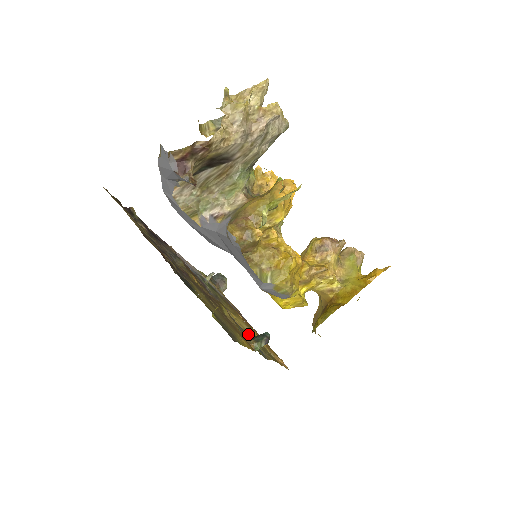
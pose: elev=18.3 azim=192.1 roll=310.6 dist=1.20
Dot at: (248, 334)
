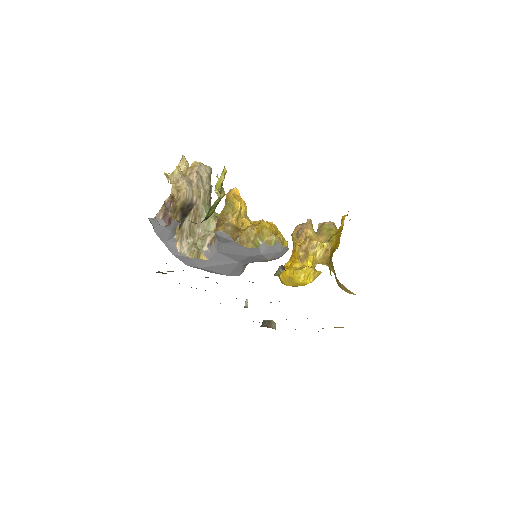
Dot at: occluded
